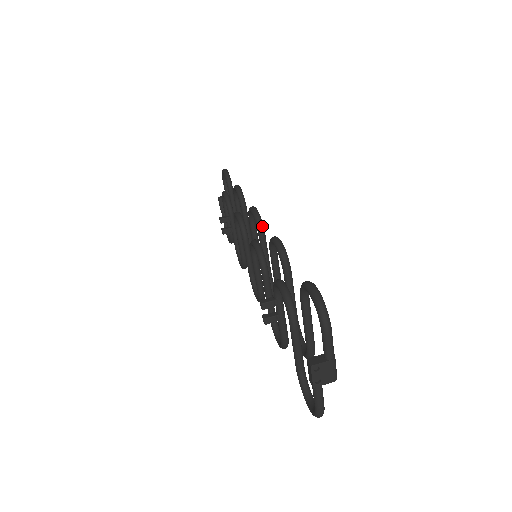
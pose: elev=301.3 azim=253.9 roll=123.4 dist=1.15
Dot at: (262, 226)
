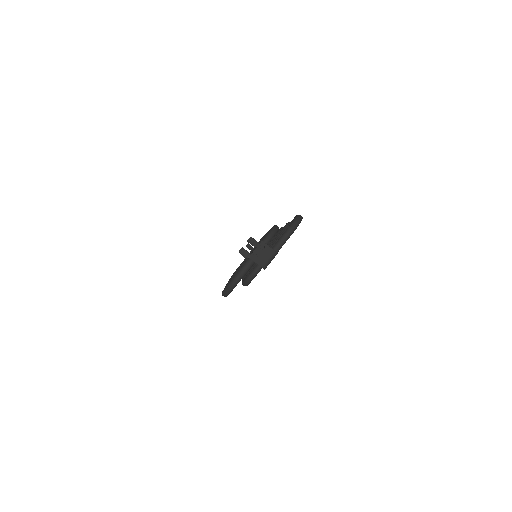
Dot at: occluded
